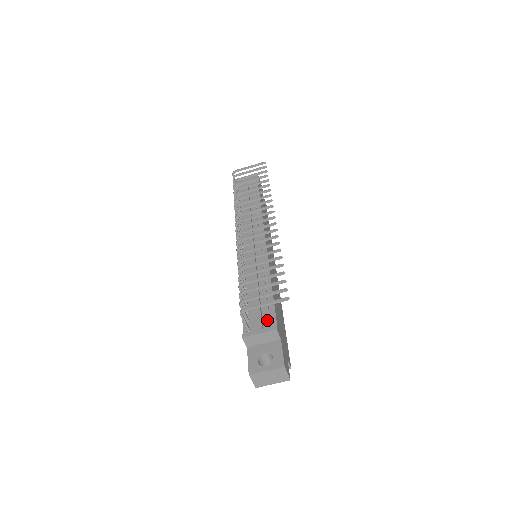
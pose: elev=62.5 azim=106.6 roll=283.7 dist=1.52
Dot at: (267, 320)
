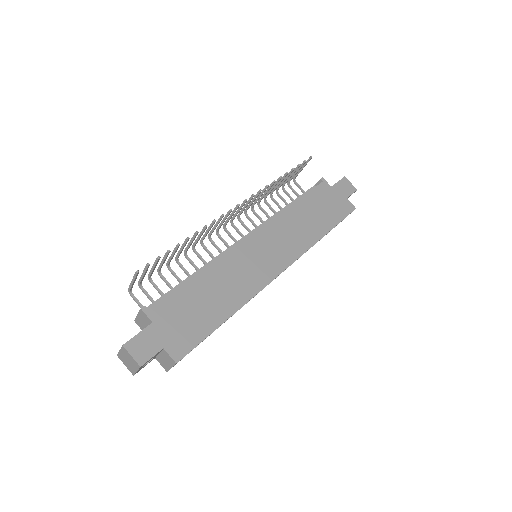
Dot at: occluded
